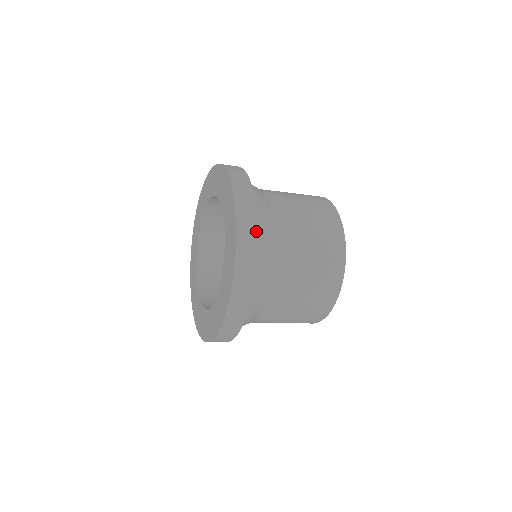
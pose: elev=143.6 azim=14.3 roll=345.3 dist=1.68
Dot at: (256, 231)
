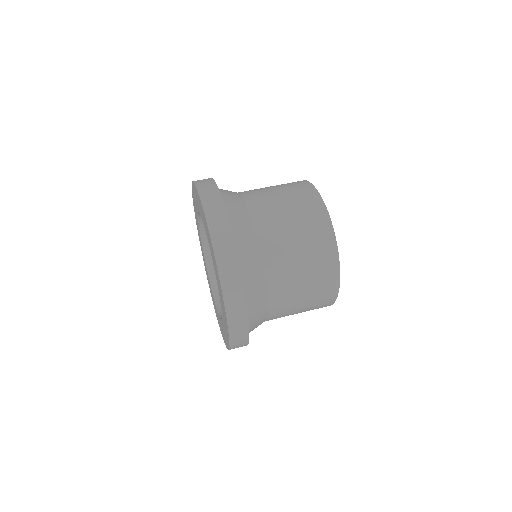
Dot at: (237, 264)
